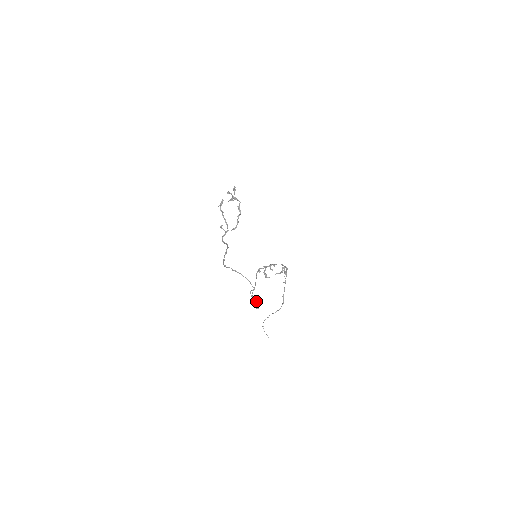
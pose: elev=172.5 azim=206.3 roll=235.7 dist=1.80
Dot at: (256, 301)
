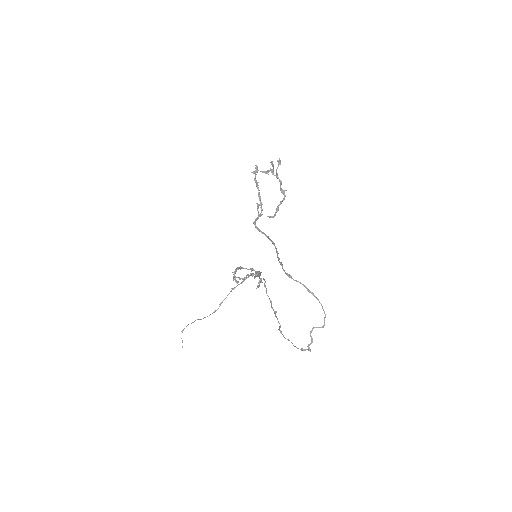
Dot at: (312, 342)
